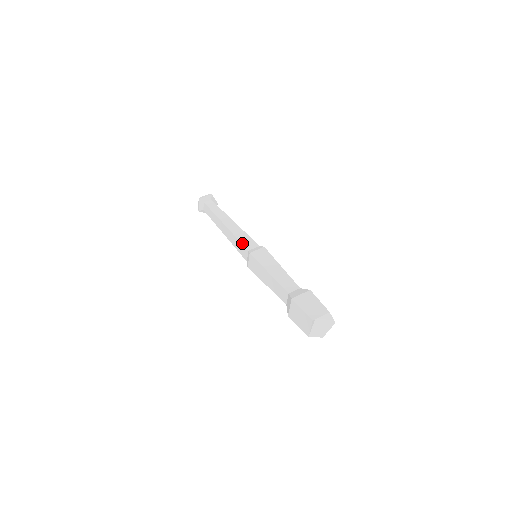
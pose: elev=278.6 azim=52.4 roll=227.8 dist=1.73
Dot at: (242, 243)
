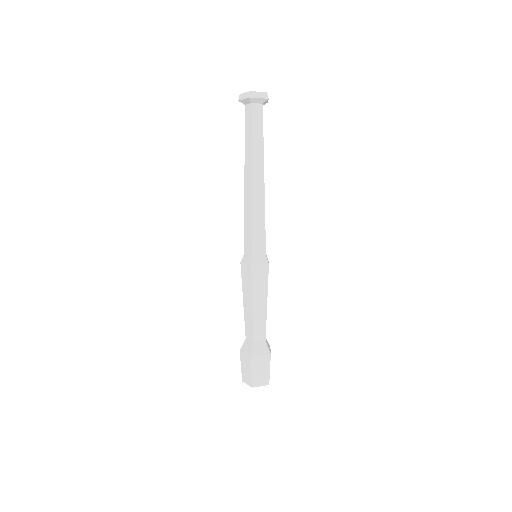
Dot at: (253, 238)
